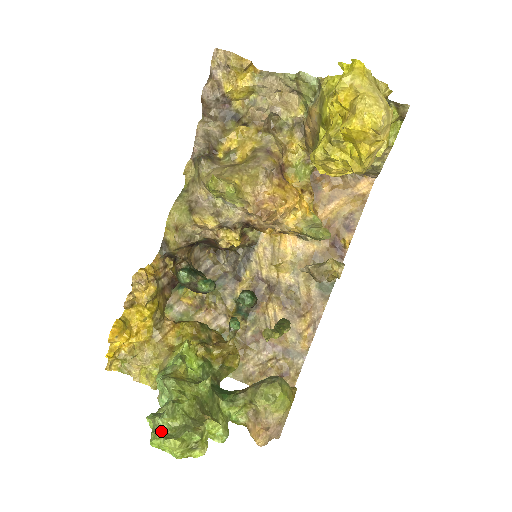
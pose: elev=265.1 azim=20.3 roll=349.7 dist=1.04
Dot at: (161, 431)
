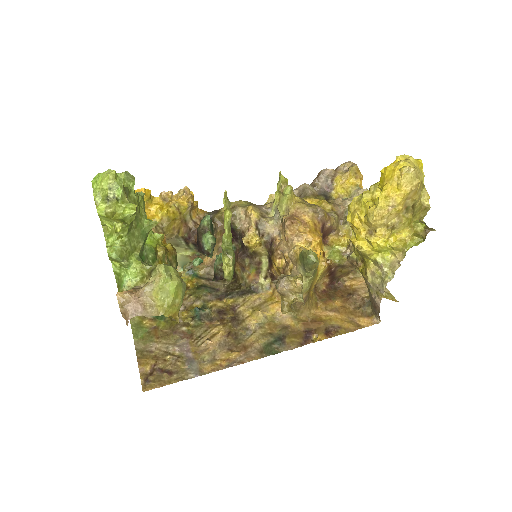
Dot at: occluded
